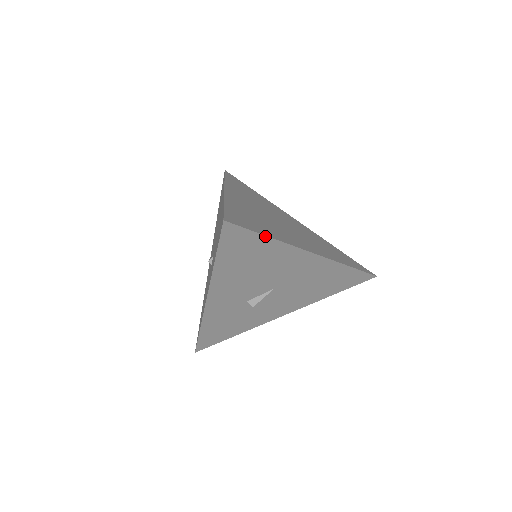
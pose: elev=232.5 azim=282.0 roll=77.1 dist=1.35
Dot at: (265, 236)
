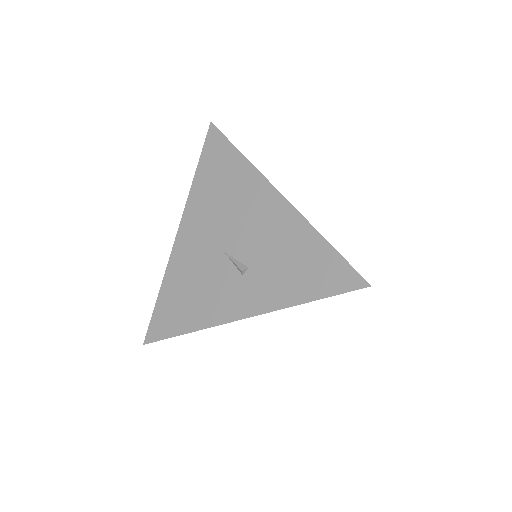
Dot at: occluded
